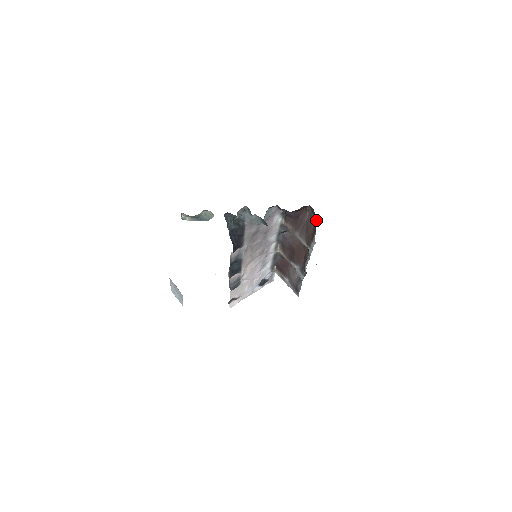
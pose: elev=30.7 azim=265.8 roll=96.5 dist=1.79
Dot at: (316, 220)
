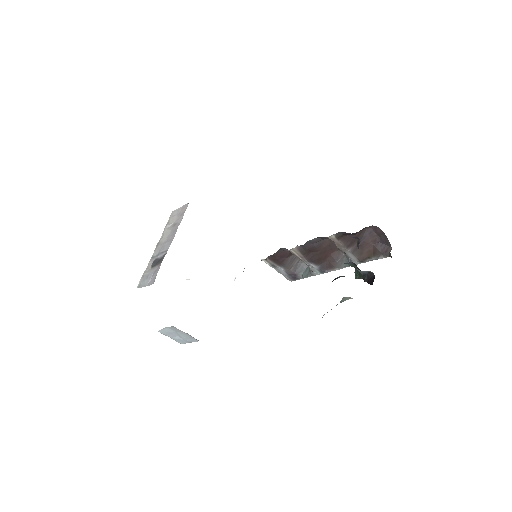
Dot at: (382, 241)
